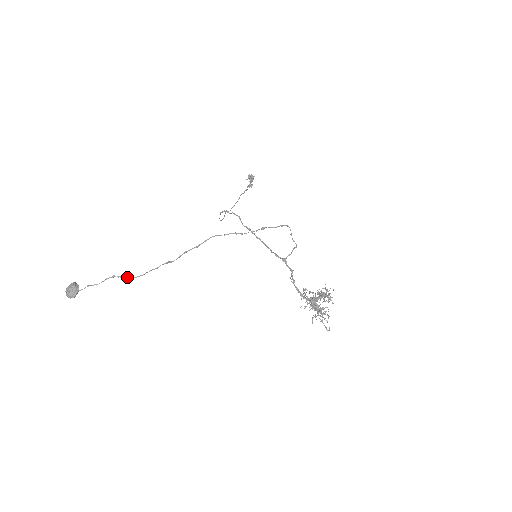
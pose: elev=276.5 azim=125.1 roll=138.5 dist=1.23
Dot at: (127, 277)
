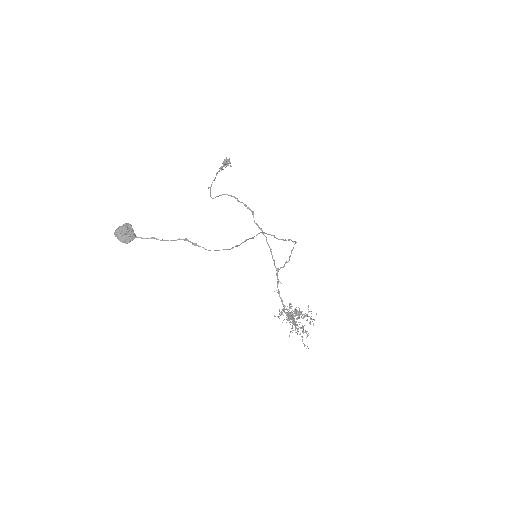
Dot at: (199, 246)
